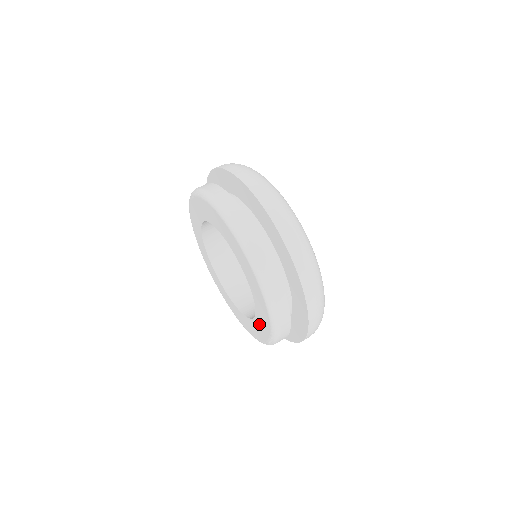
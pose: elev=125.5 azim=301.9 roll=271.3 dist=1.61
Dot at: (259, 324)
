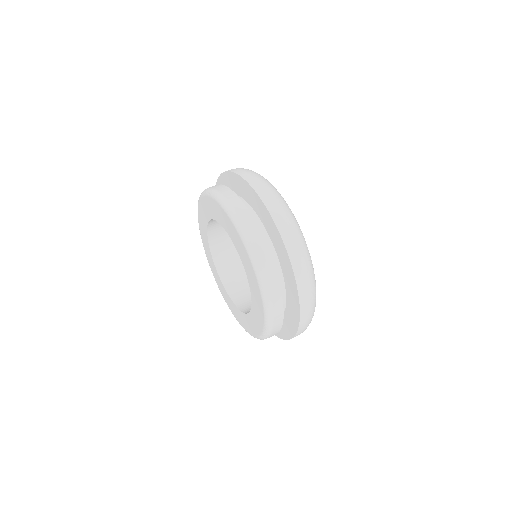
Dot at: (253, 290)
